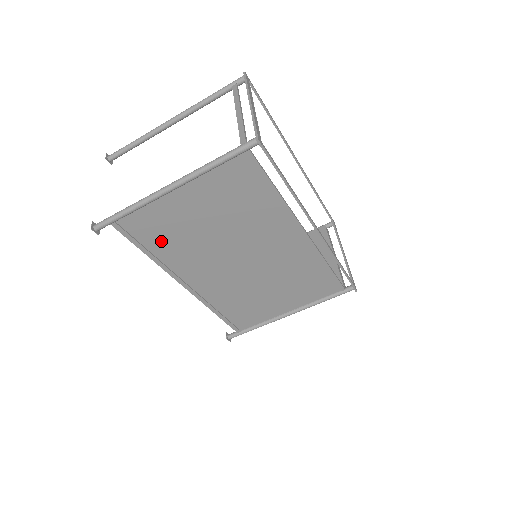
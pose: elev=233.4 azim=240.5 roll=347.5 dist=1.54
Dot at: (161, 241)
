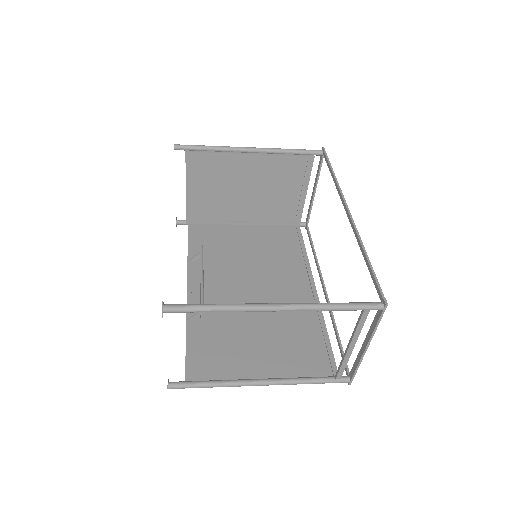
Dot at: (209, 342)
